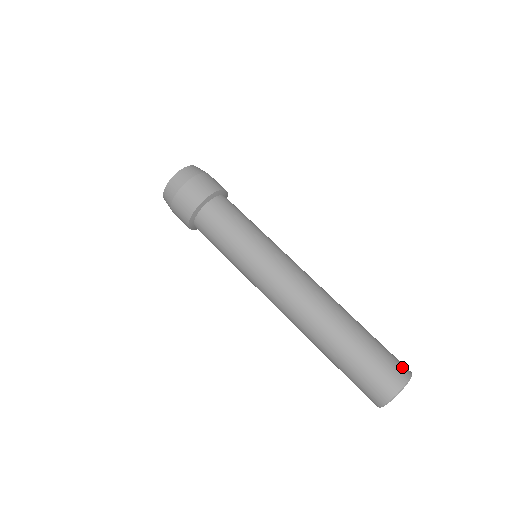
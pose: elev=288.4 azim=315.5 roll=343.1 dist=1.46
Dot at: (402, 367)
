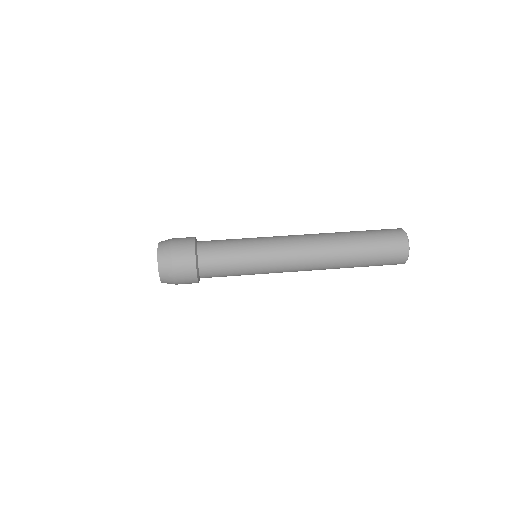
Dot at: (398, 234)
